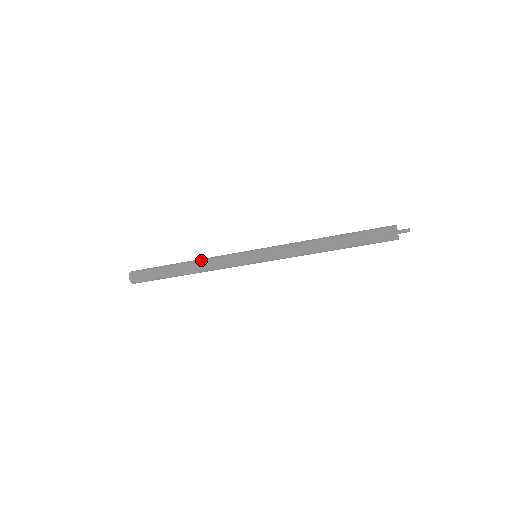
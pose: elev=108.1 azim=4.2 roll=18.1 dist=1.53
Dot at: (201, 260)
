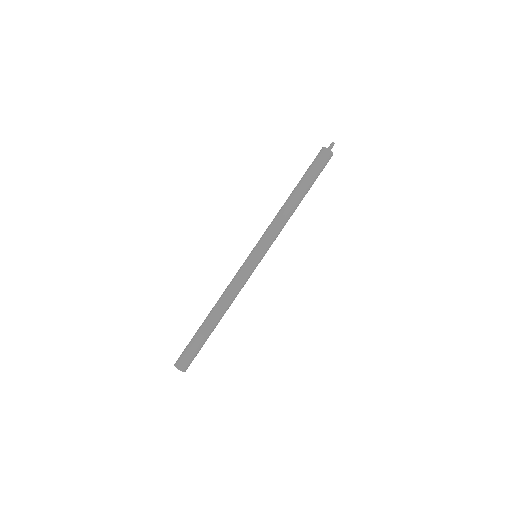
Dot at: (220, 297)
